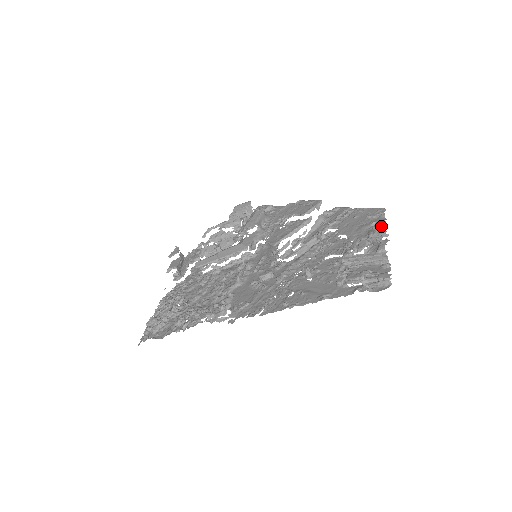
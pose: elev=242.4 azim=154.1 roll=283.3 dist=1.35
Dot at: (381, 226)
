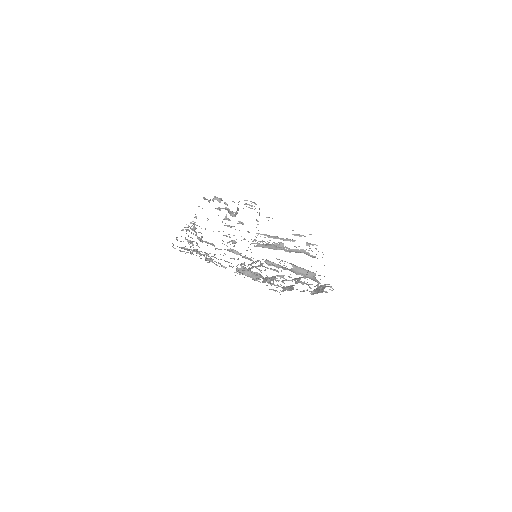
Dot at: occluded
